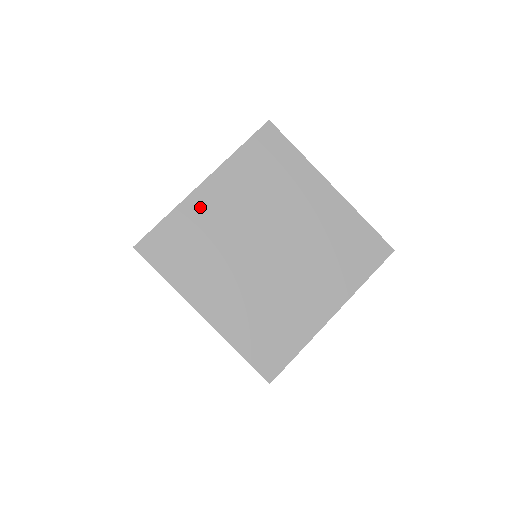
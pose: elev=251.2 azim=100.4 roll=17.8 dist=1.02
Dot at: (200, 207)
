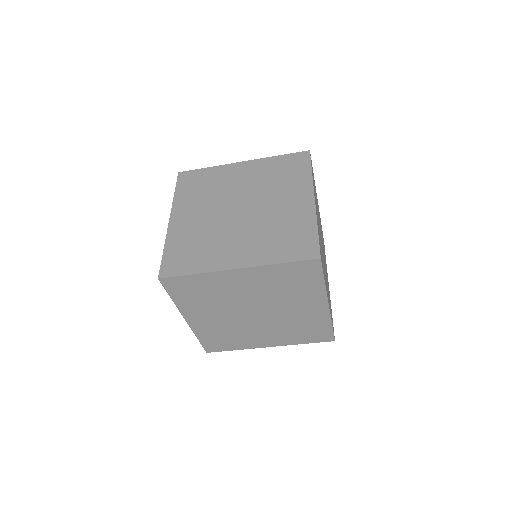
Dot at: (223, 279)
